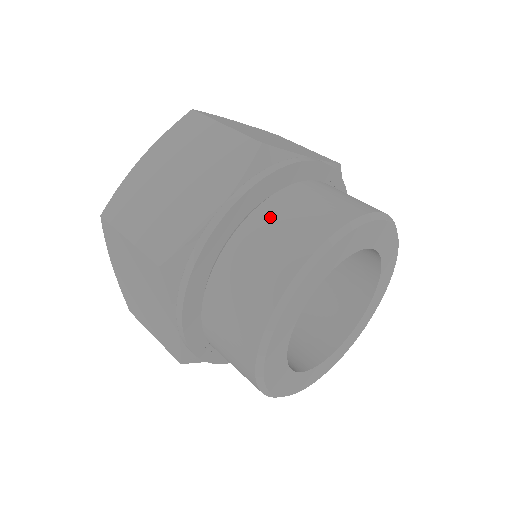
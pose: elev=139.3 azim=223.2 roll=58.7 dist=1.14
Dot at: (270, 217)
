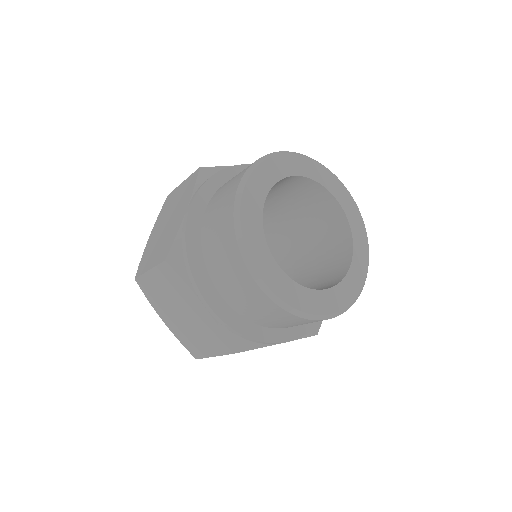
Dot at: (219, 193)
